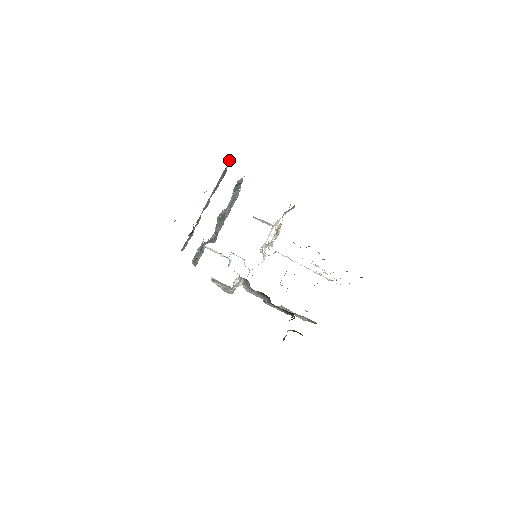
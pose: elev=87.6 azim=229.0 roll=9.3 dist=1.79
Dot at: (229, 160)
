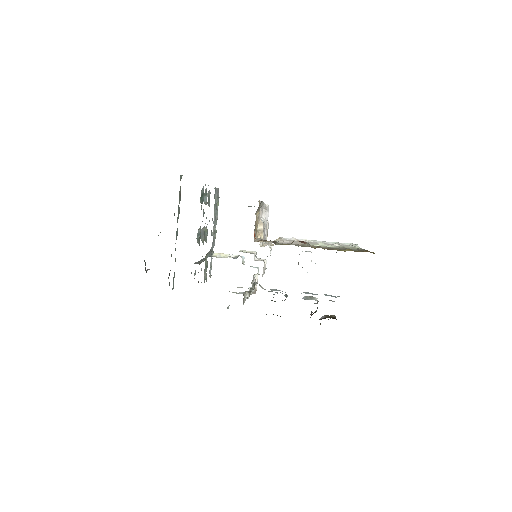
Dot at: (180, 176)
